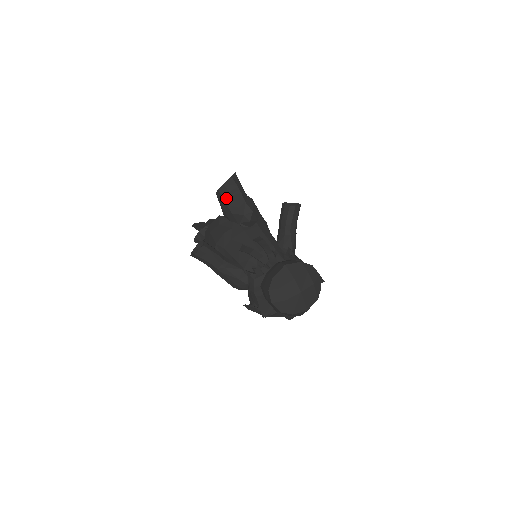
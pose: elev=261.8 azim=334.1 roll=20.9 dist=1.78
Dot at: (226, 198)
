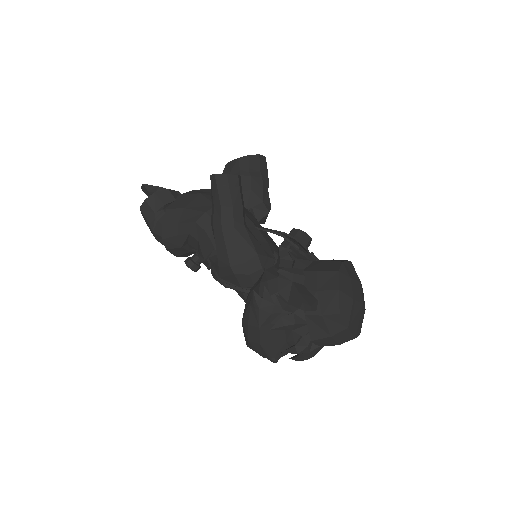
Dot at: (253, 170)
